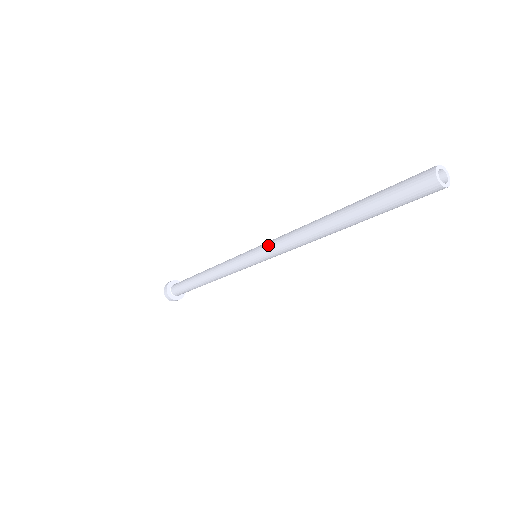
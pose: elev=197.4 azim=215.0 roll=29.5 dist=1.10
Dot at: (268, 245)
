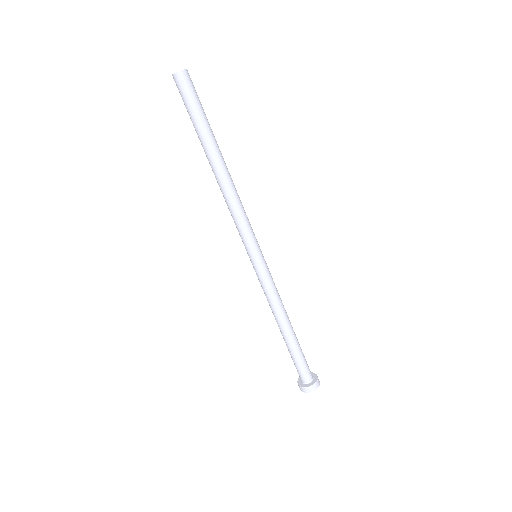
Dot at: (240, 235)
